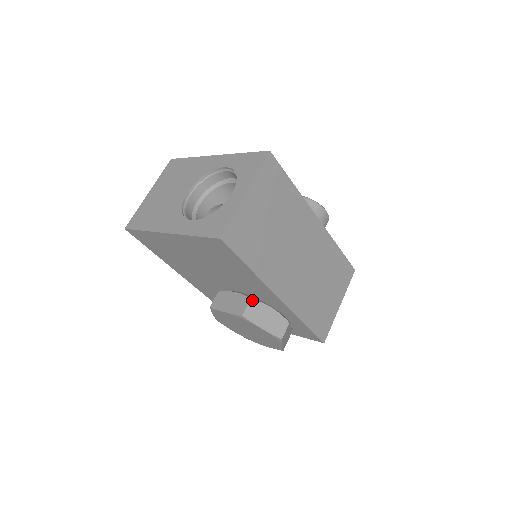
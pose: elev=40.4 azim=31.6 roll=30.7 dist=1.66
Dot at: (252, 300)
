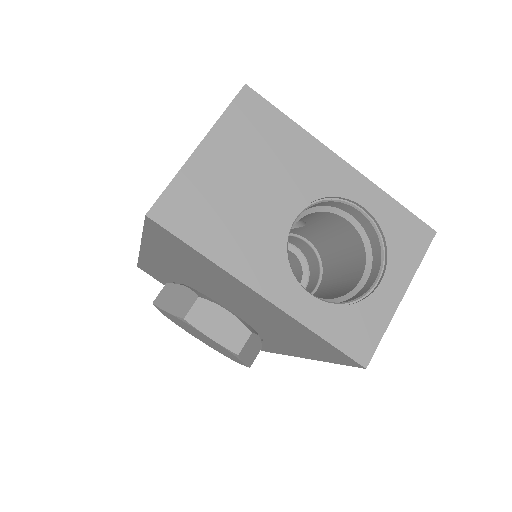
Dot at: (252, 334)
